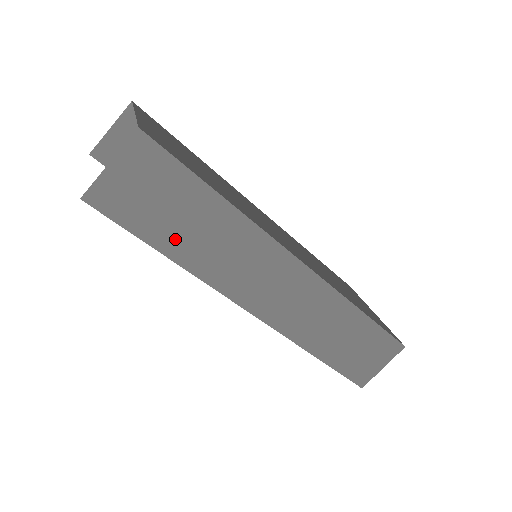
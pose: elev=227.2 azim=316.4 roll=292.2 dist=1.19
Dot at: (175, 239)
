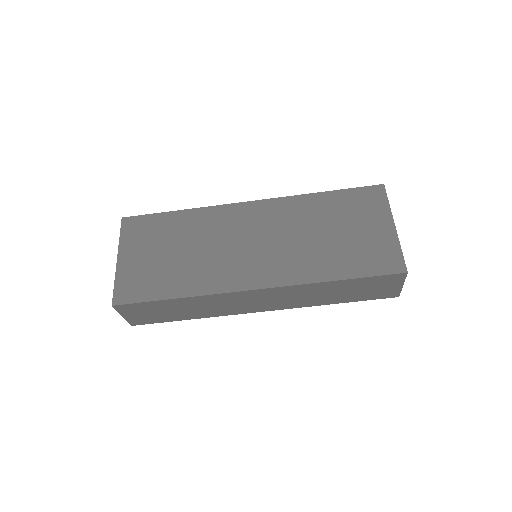
Dot at: (182, 315)
